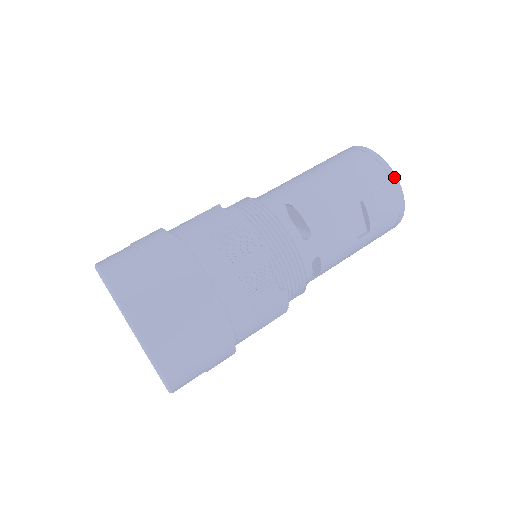
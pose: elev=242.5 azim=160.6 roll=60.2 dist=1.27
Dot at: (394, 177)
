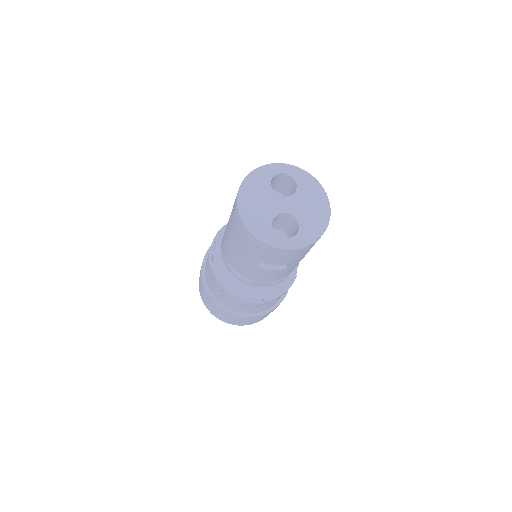
Dot at: (265, 245)
